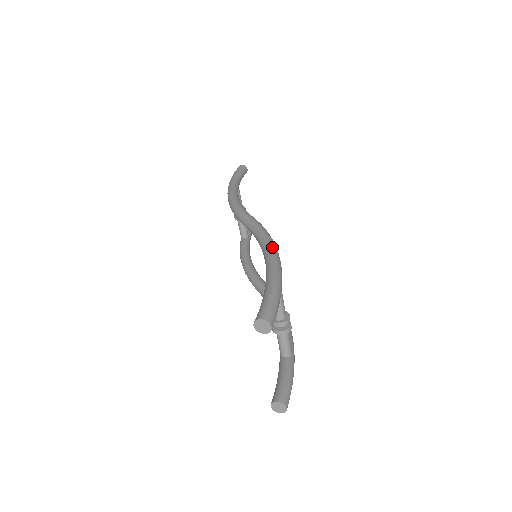
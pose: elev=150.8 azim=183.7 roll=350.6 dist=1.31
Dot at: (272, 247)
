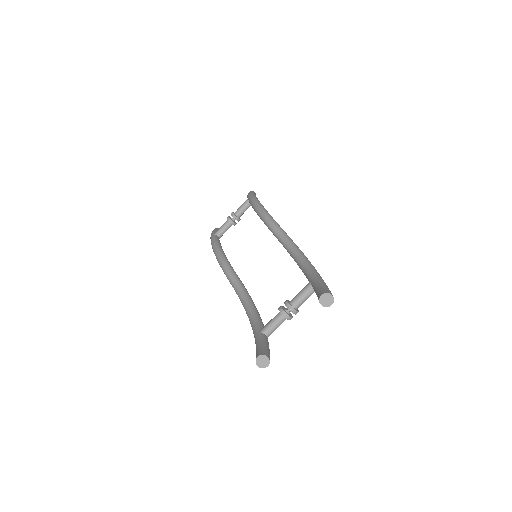
Dot at: occluded
